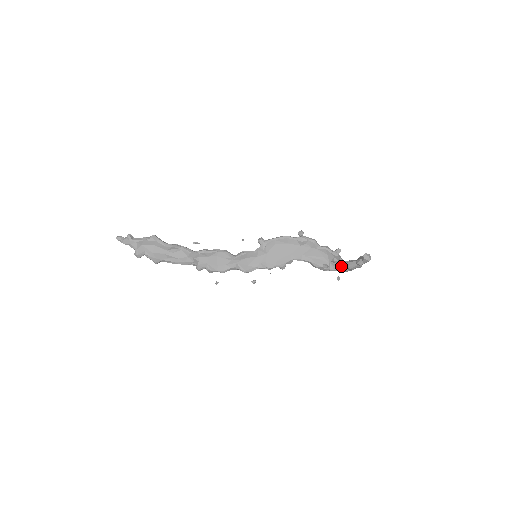
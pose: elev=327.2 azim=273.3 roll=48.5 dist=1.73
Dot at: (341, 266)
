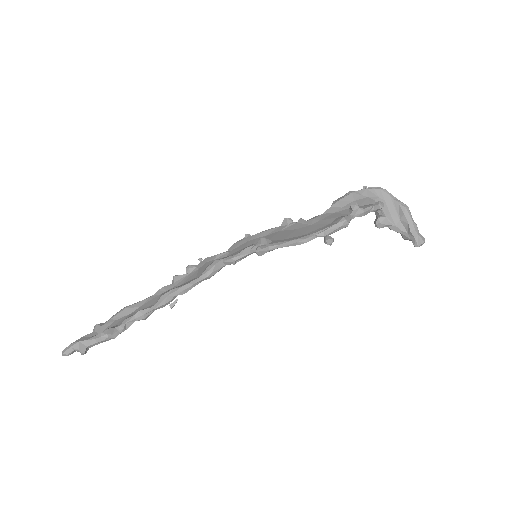
Dot at: (378, 227)
